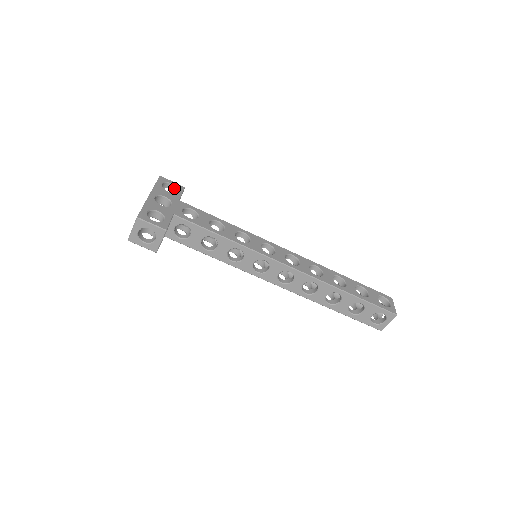
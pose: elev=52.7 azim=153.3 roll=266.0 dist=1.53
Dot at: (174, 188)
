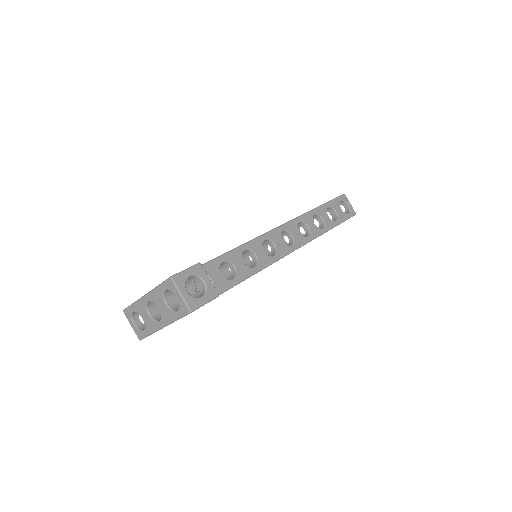
Dot at: occluded
